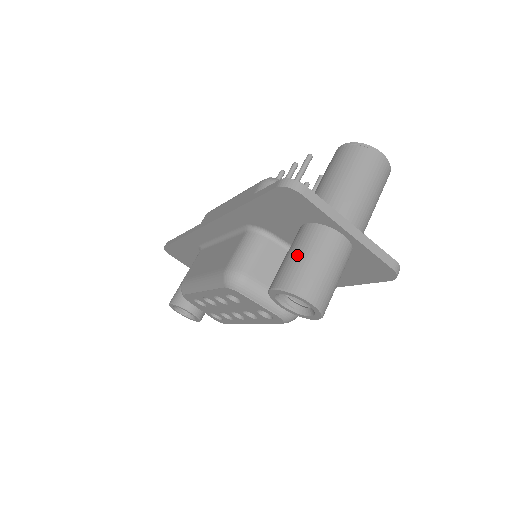
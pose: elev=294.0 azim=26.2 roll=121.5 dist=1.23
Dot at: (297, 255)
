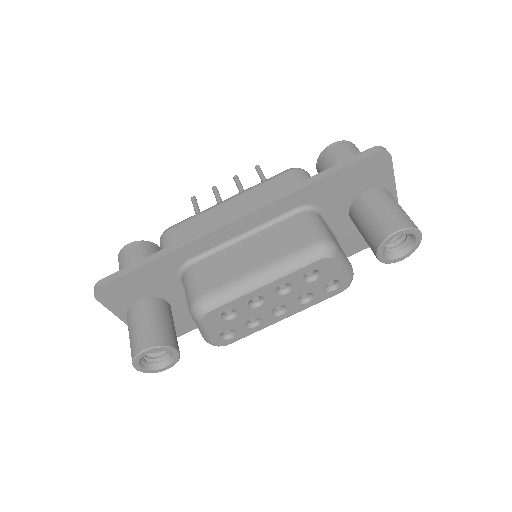
Dot at: (391, 207)
